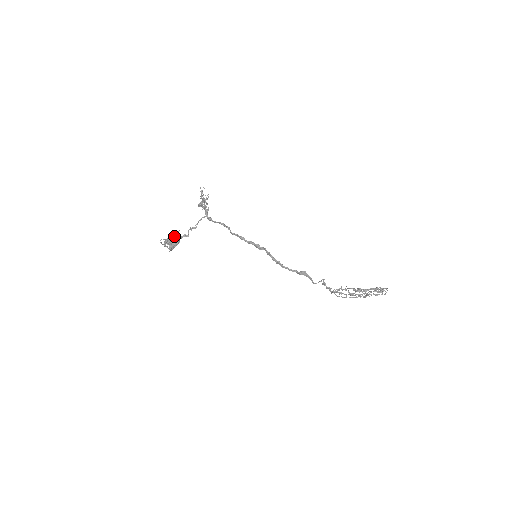
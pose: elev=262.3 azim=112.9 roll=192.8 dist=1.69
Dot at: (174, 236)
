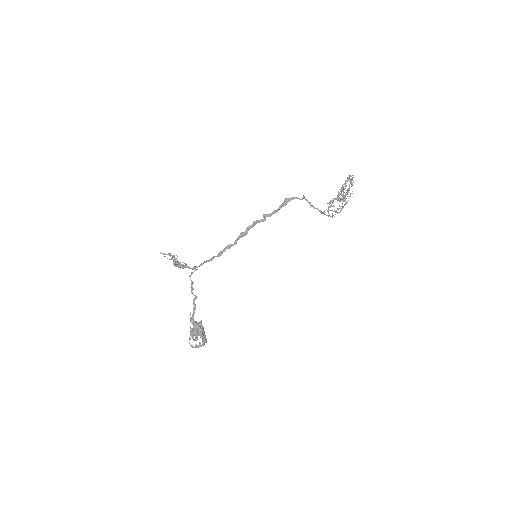
Dot at: occluded
